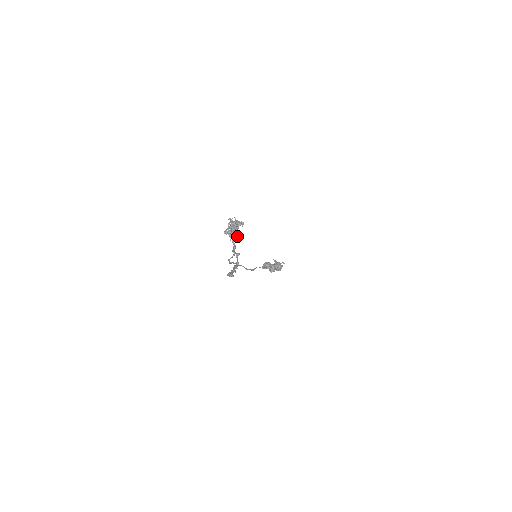
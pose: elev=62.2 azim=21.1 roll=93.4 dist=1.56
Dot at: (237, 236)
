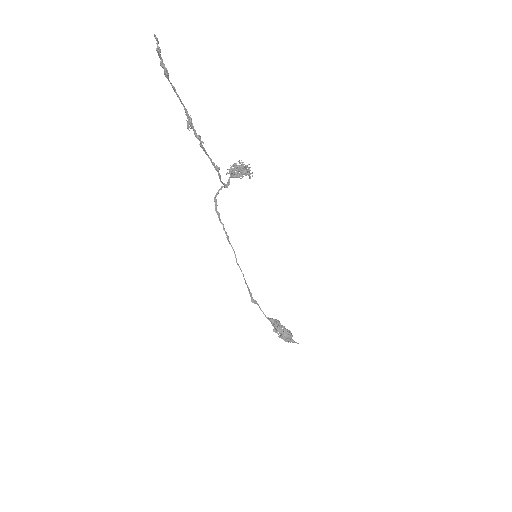
Dot at: (236, 174)
